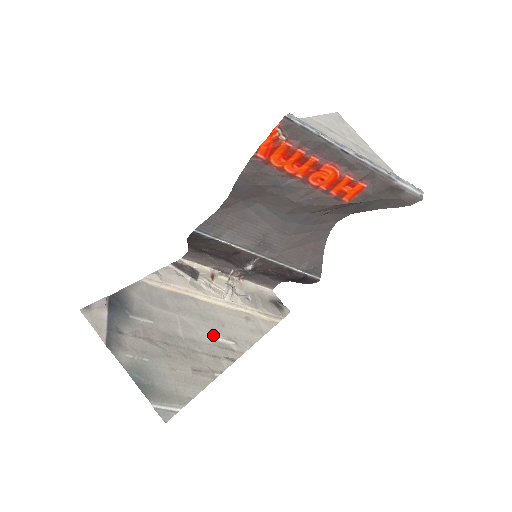
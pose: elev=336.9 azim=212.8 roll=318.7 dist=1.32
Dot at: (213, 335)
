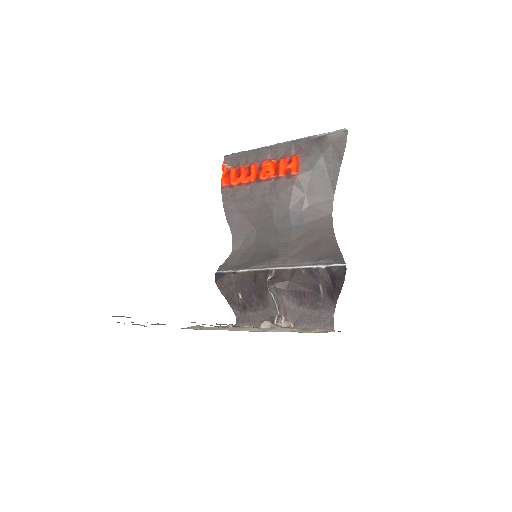
Dot at: (222, 326)
